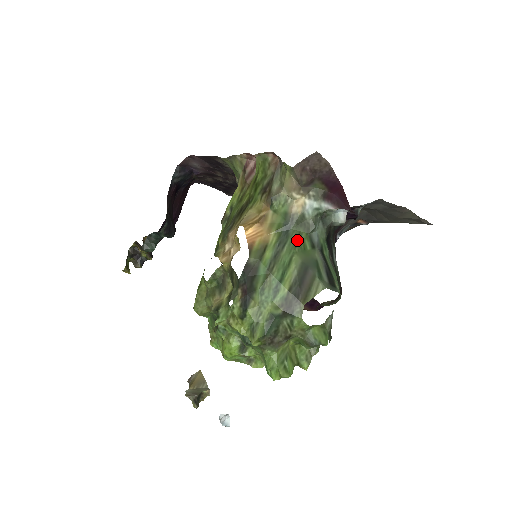
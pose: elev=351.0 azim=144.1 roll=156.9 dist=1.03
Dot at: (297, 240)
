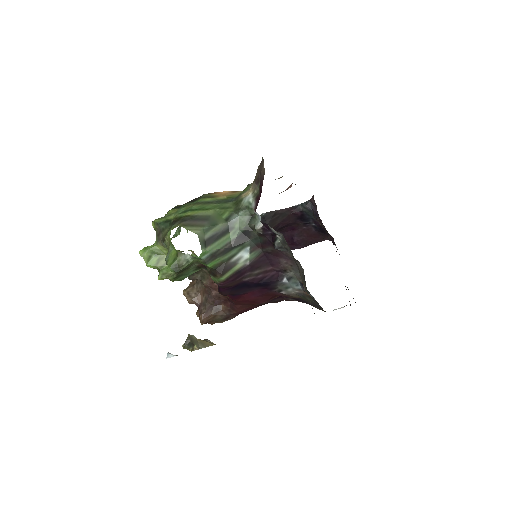
Dot at: (225, 207)
